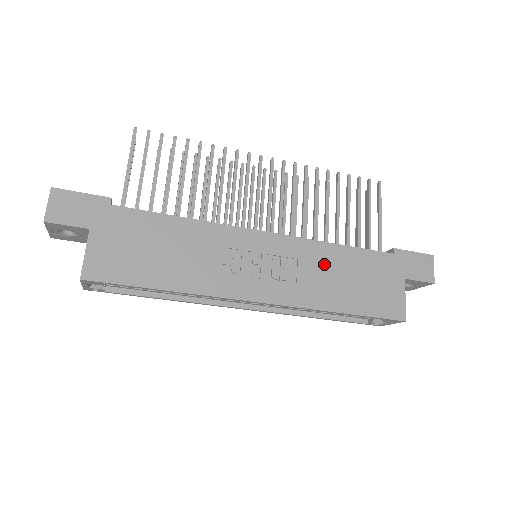
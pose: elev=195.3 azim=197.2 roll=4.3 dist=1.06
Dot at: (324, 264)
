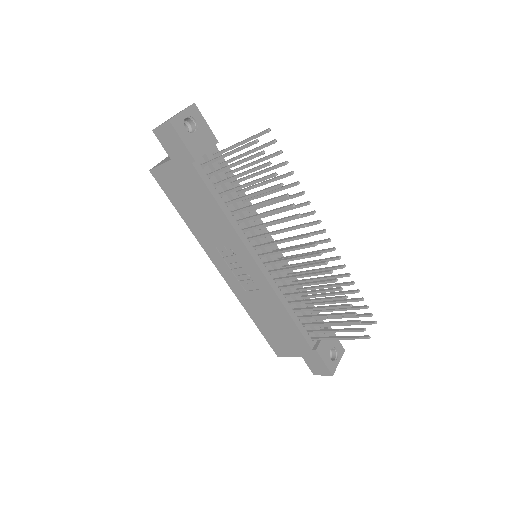
Dot at: (270, 306)
